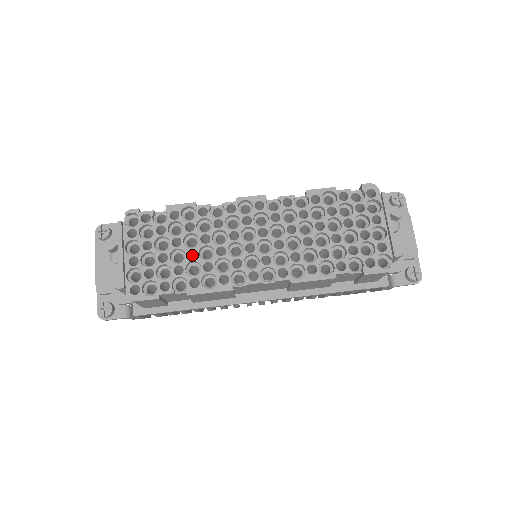
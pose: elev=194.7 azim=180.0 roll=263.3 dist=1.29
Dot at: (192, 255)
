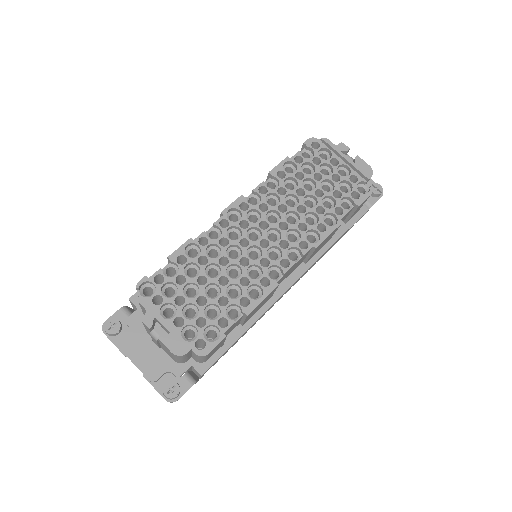
Dot at: occluded
